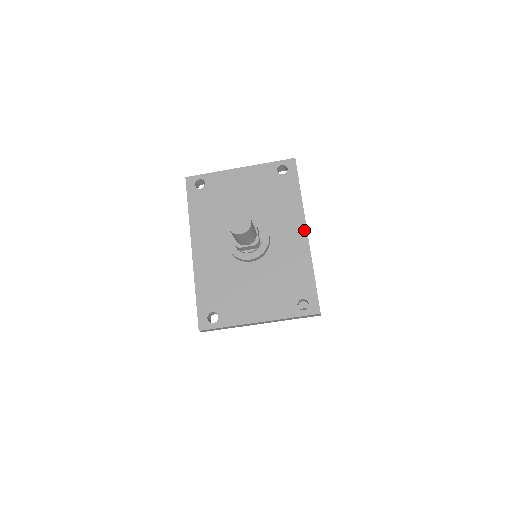
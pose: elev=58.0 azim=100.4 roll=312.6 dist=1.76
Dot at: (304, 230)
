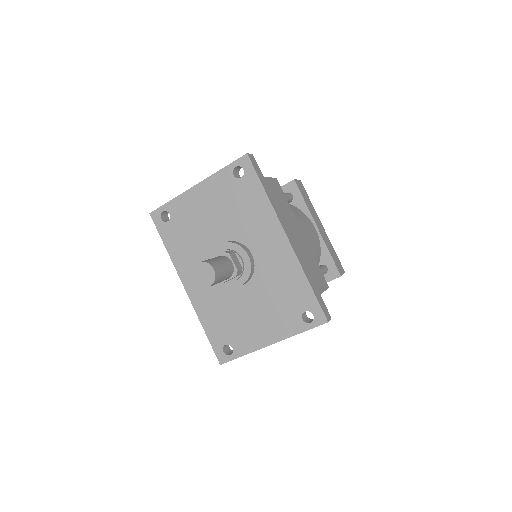
Dot at: (283, 236)
